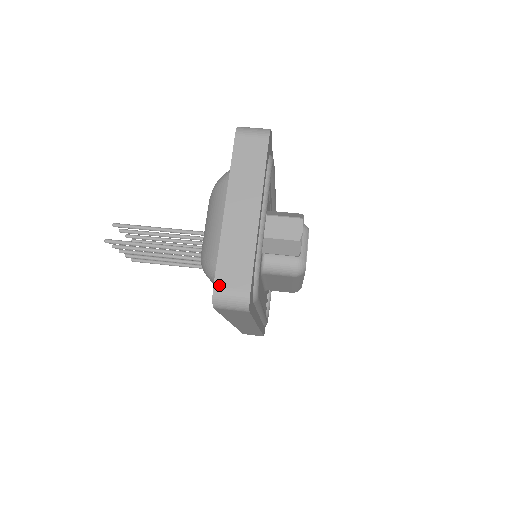
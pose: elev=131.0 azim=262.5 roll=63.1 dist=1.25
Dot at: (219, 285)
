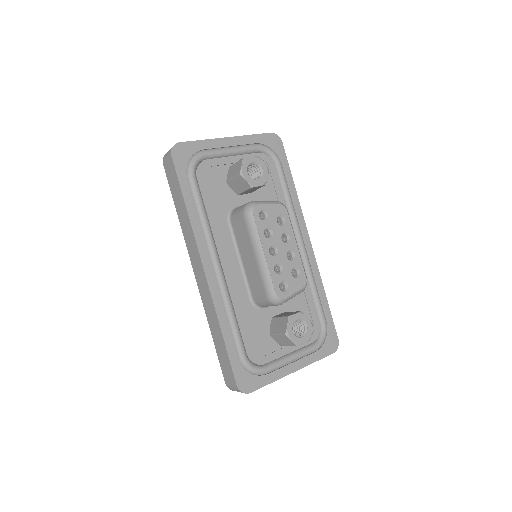
Dot at: occluded
